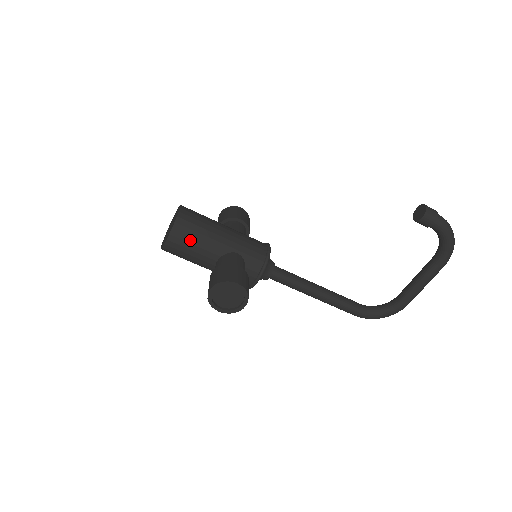
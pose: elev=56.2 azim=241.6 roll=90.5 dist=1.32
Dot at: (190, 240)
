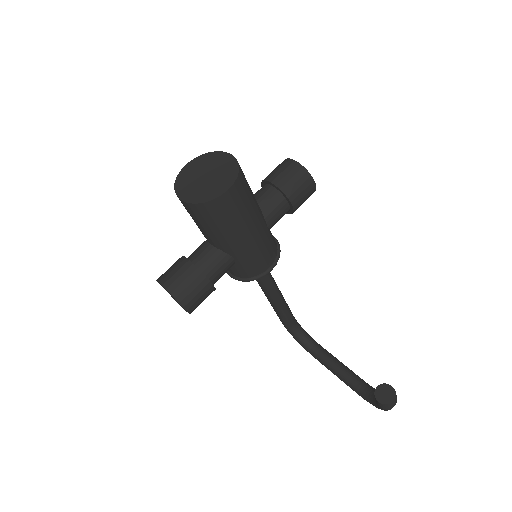
Dot at: (202, 221)
